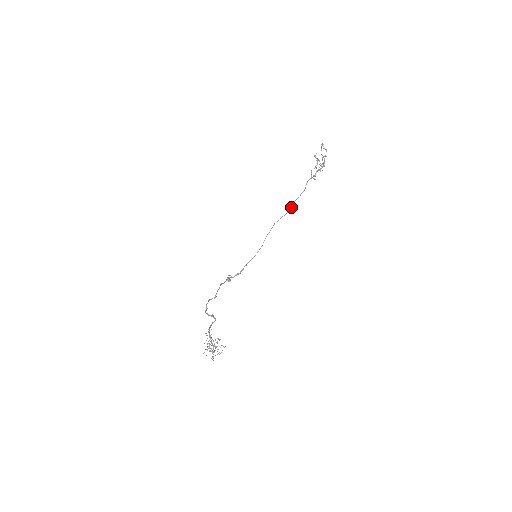
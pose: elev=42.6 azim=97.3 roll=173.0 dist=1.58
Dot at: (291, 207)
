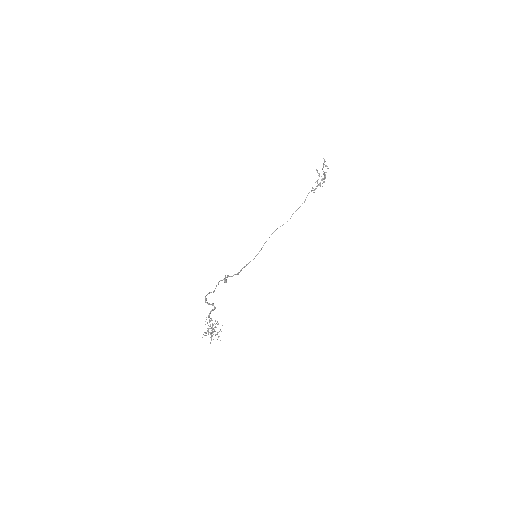
Dot at: occluded
